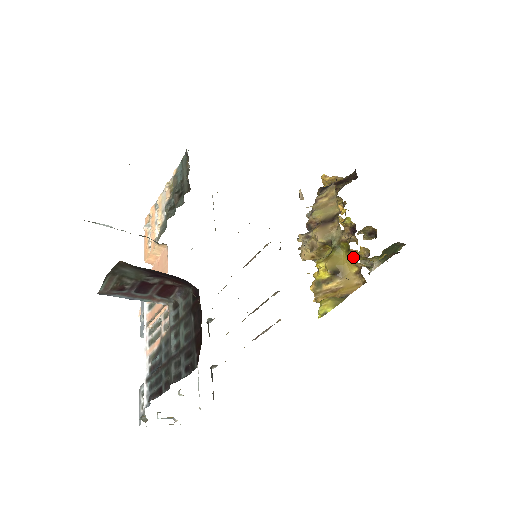
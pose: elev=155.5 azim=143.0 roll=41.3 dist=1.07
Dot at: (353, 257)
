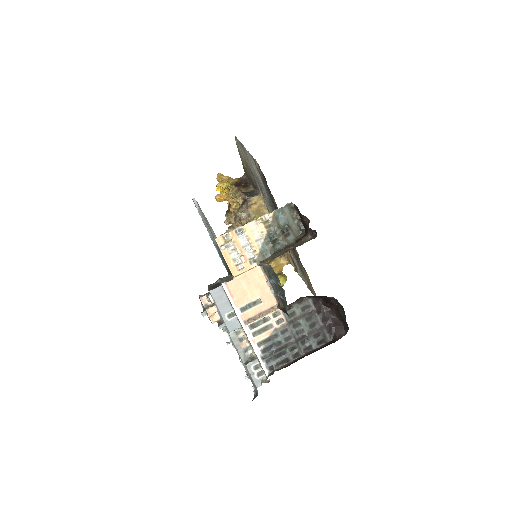
Dot at: occluded
